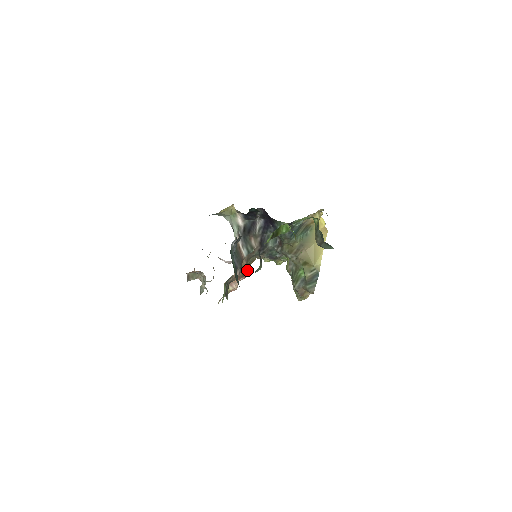
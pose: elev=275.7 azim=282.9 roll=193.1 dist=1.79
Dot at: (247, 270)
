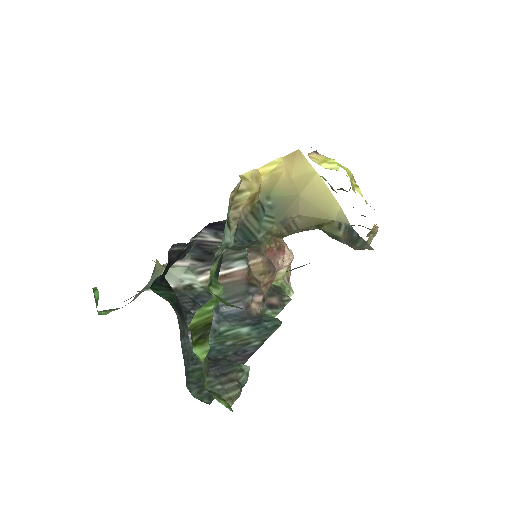
Dot at: (276, 243)
